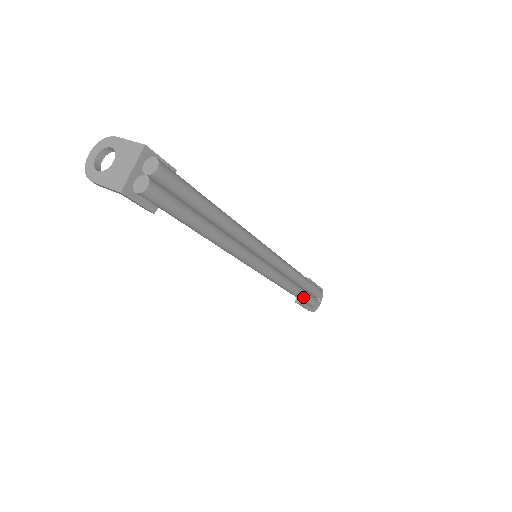
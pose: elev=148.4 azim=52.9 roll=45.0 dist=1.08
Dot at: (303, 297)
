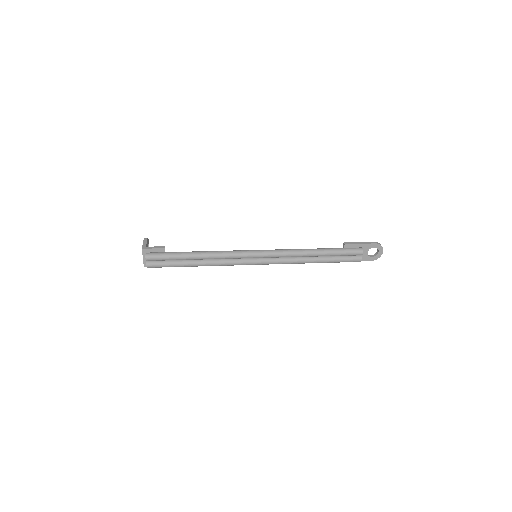
Dot at: (331, 262)
